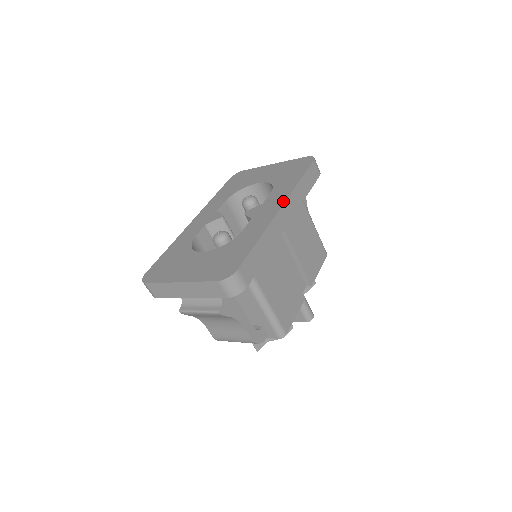
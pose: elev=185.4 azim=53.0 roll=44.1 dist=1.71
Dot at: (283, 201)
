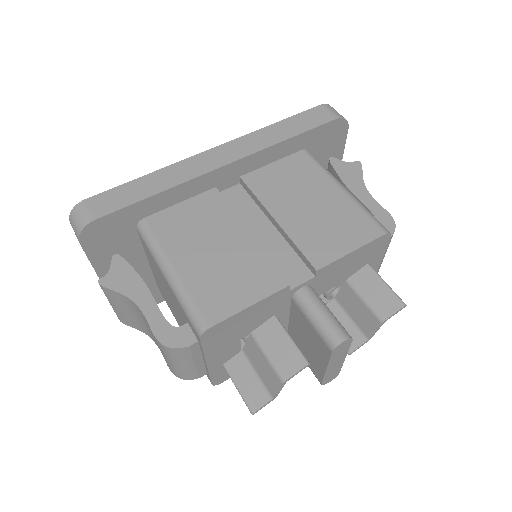
Dot at: (226, 145)
